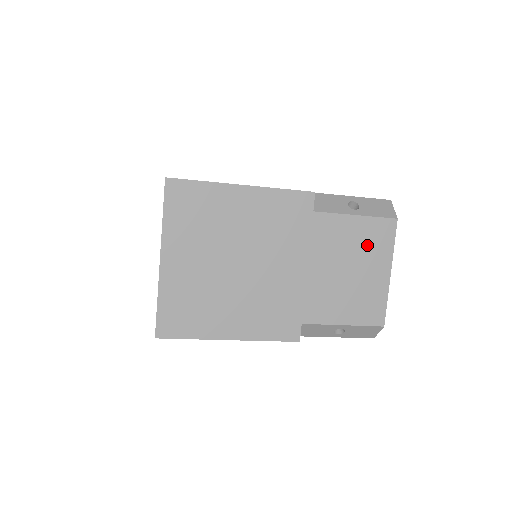
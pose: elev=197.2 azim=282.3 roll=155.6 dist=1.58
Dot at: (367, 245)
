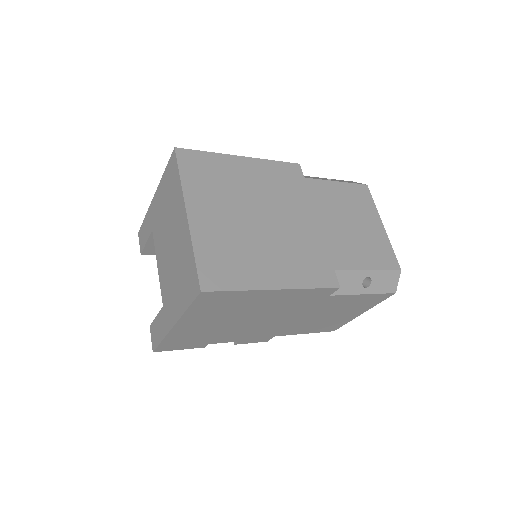
Dot at: (355, 203)
